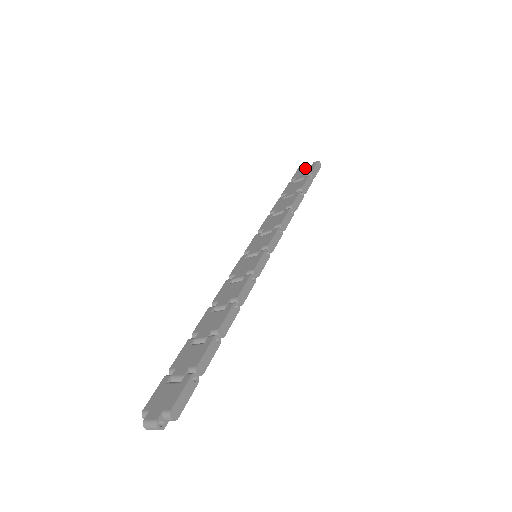
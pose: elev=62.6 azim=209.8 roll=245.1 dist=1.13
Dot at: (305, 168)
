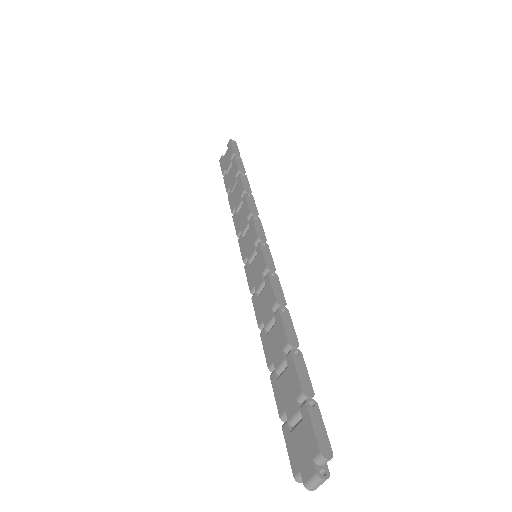
Dot at: (225, 155)
